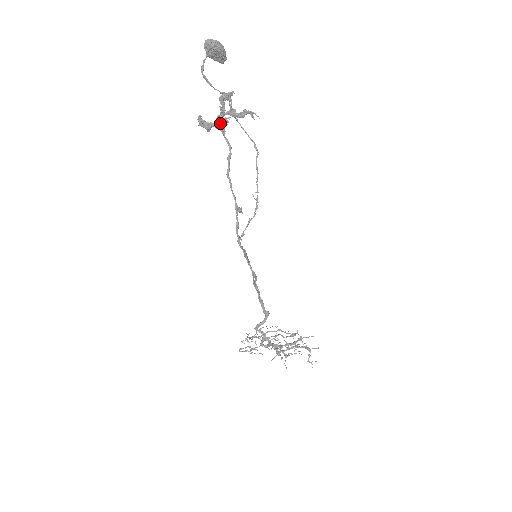
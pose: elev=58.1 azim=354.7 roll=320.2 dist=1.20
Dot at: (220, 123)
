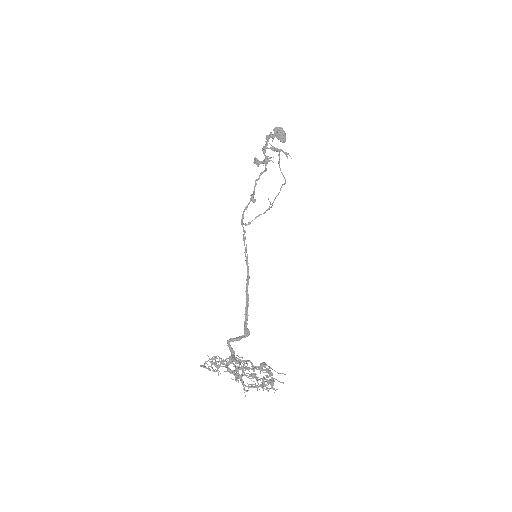
Dot at: (265, 156)
